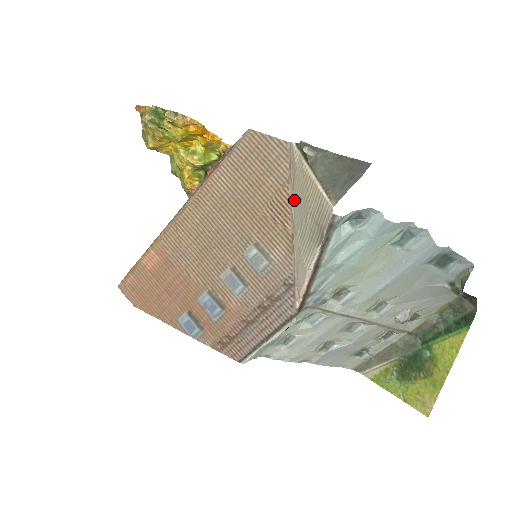
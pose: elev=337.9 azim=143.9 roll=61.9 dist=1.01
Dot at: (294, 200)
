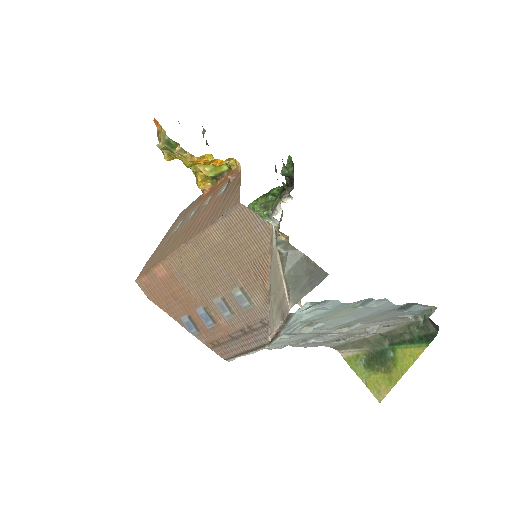
Dot at: (271, 270)
